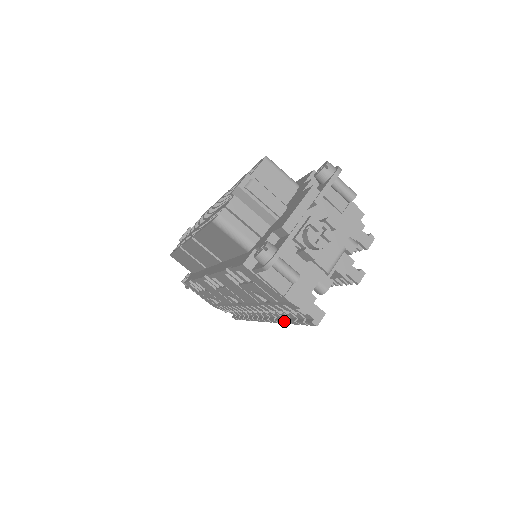
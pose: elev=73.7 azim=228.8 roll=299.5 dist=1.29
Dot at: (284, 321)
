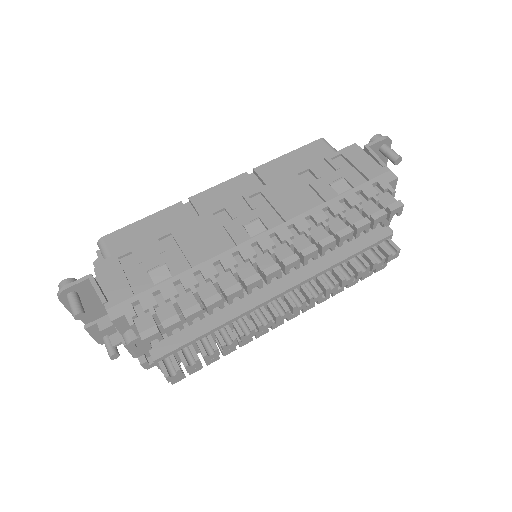
Dot at: (342, 230)
